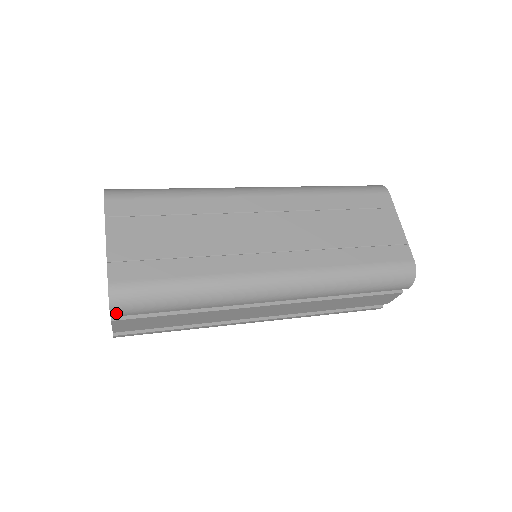
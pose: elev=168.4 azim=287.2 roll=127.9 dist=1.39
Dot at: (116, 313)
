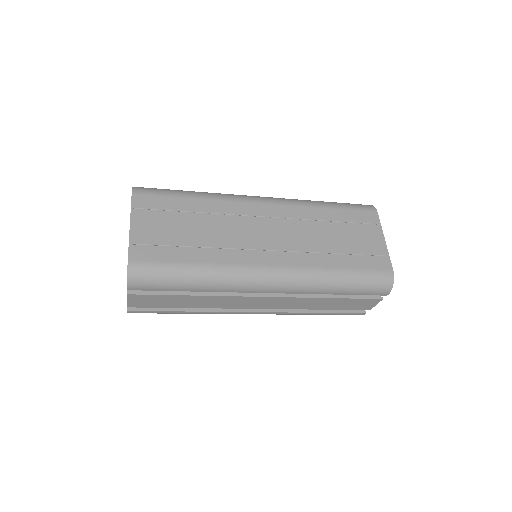
Dot at: (132, 287)
